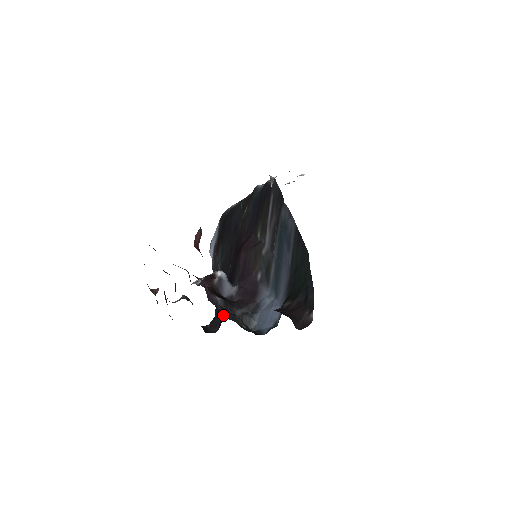
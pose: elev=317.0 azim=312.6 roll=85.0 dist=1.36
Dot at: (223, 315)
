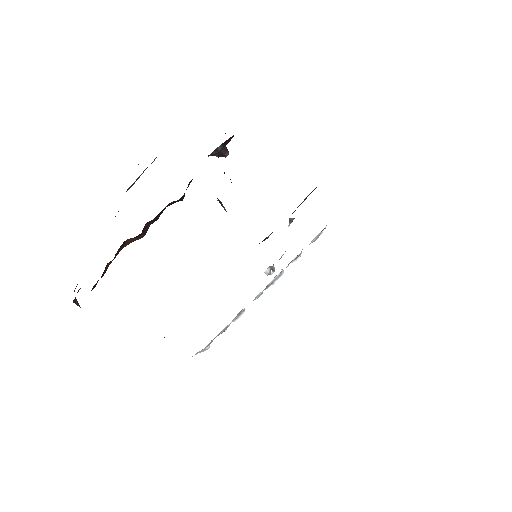
Dot at: occluded
